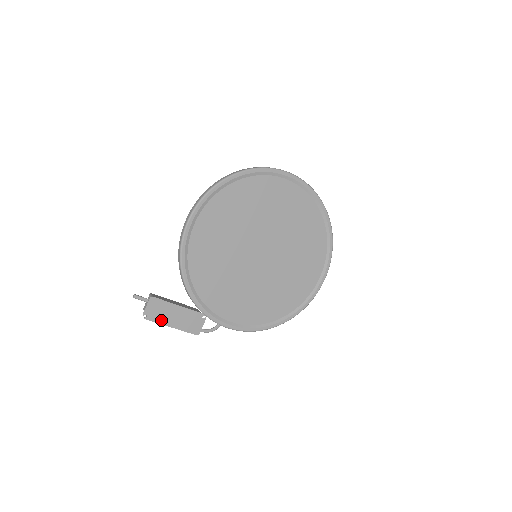
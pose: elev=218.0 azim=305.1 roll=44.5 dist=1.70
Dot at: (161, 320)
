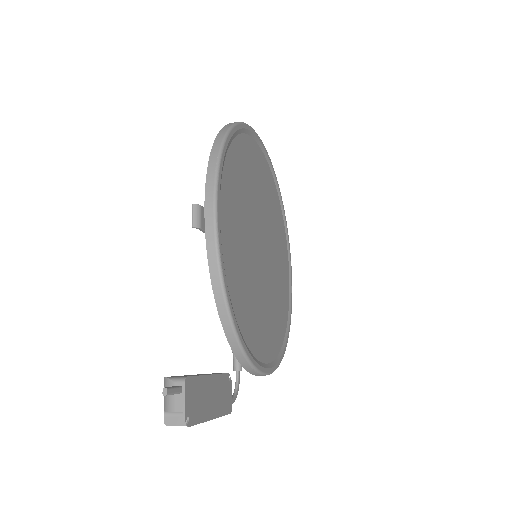
Dot at: (201, 415)
